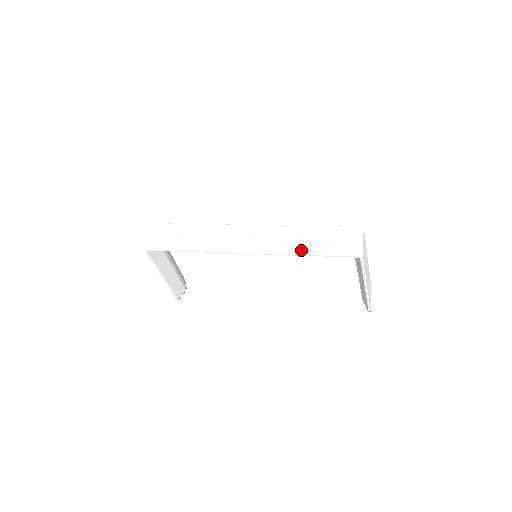
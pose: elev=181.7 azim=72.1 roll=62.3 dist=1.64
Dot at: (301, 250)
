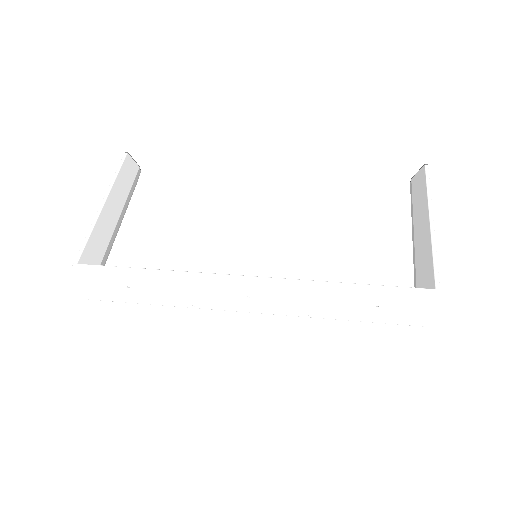
Dot at: (333, 316)
